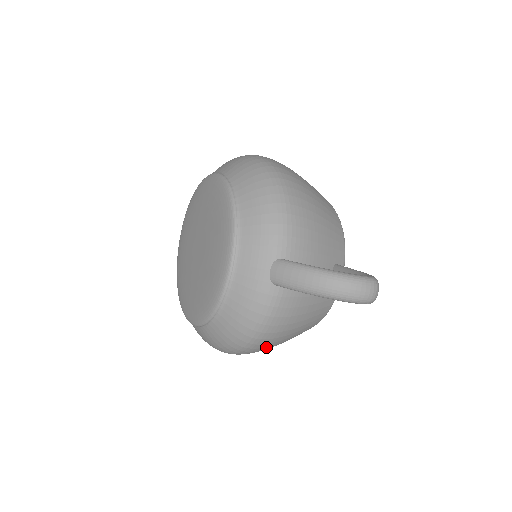
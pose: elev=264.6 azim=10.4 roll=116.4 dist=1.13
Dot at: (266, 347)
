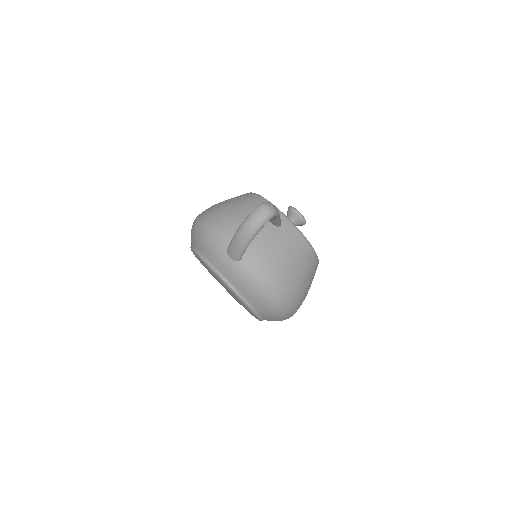
Dot at: (291, 288)
